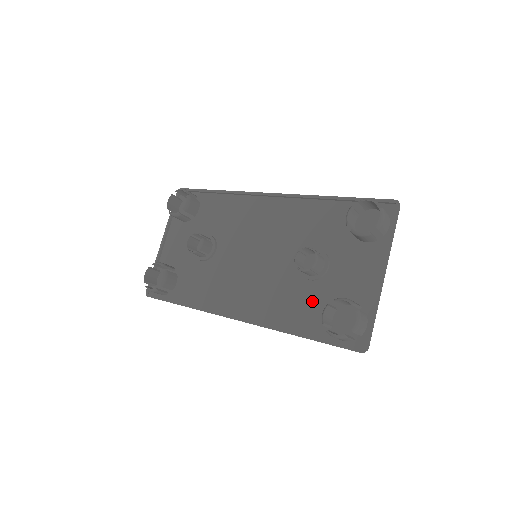
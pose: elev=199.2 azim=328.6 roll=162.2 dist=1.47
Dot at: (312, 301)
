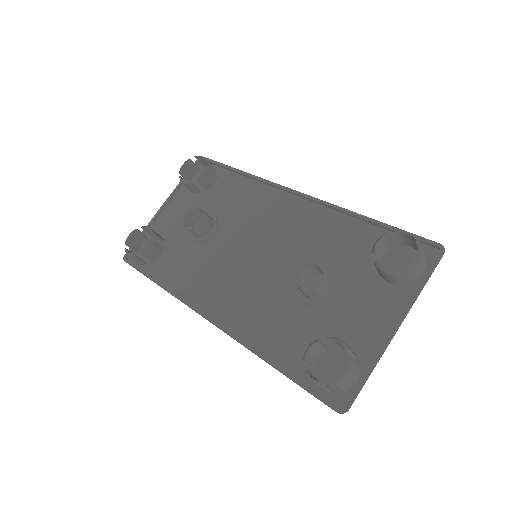
Dot at: (301, 329)
